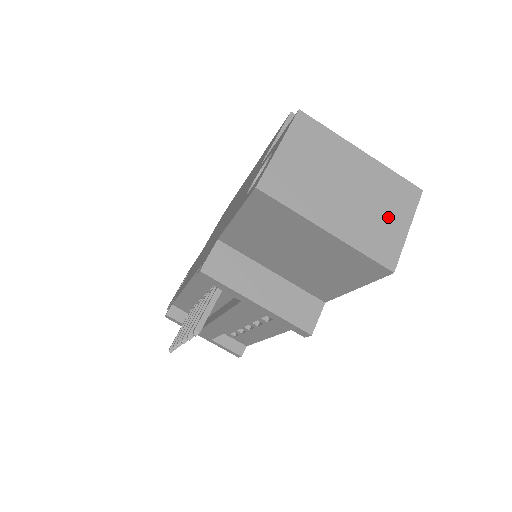
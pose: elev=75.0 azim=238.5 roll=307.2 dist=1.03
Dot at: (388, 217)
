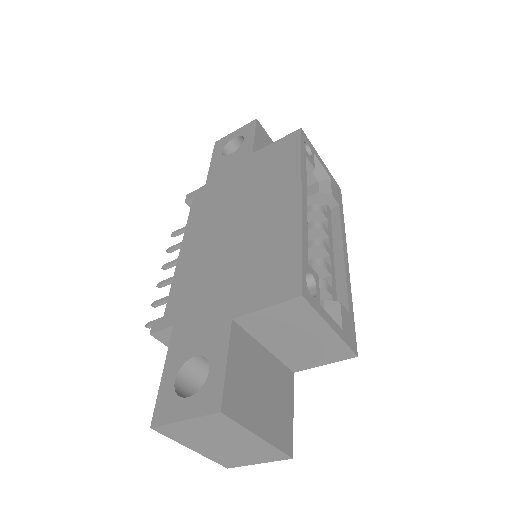
Dot at: (247, 458)
